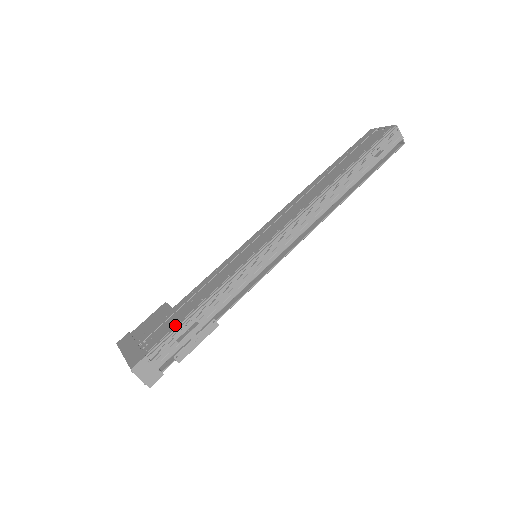
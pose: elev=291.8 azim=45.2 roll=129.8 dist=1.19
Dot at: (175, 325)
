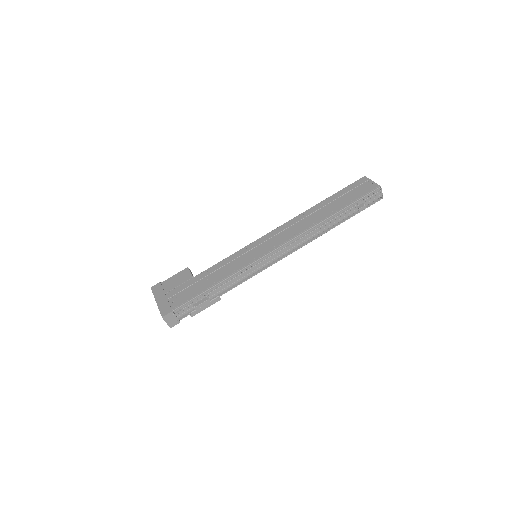
Dot at: (194, 295)
